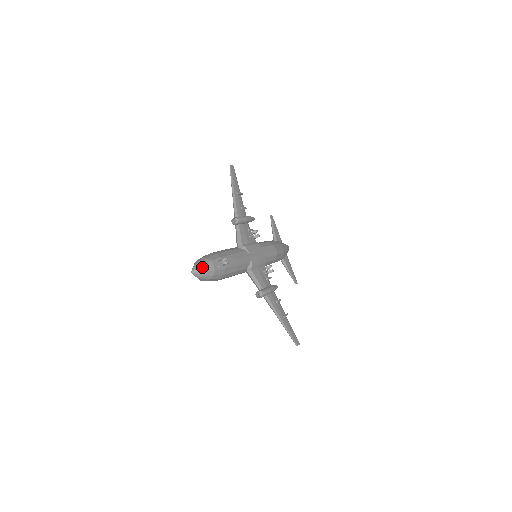
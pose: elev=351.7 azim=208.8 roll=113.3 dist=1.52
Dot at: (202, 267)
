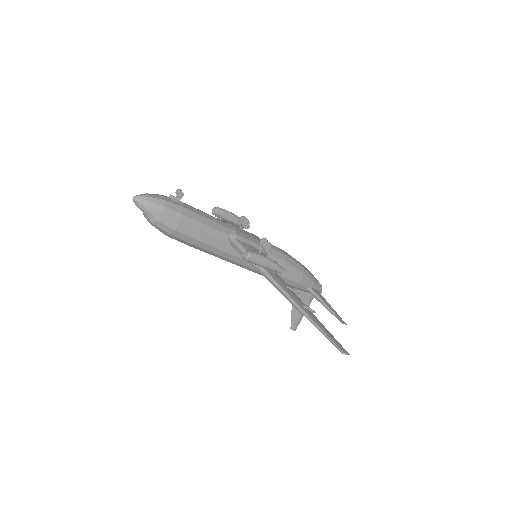
Dot at: (146, 194)
